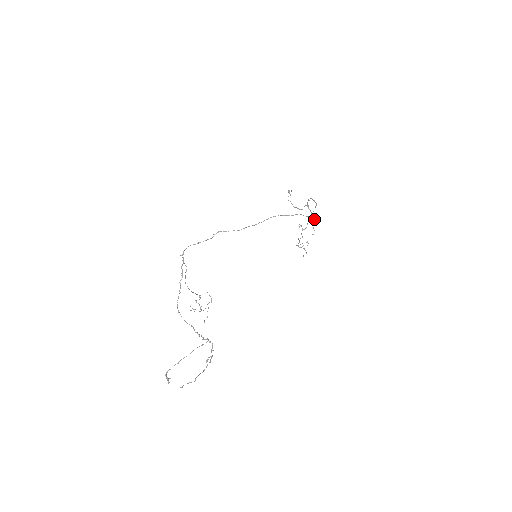
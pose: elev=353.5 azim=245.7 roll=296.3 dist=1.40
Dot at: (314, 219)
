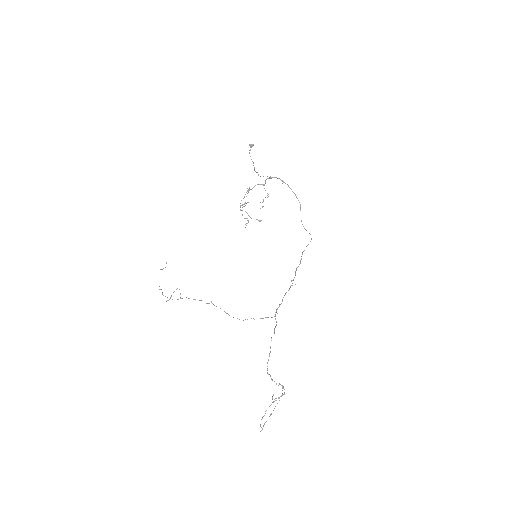
Dot at: occluded
